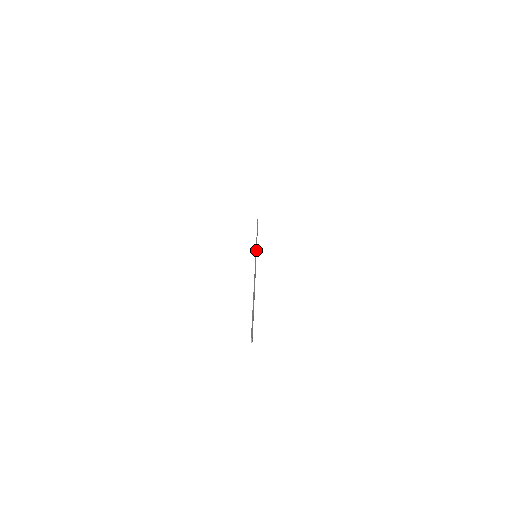
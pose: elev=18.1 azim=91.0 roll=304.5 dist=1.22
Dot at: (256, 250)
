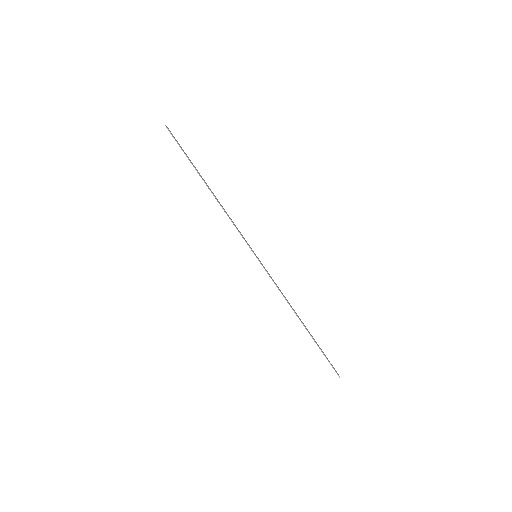
Dot at: (263, 266)
